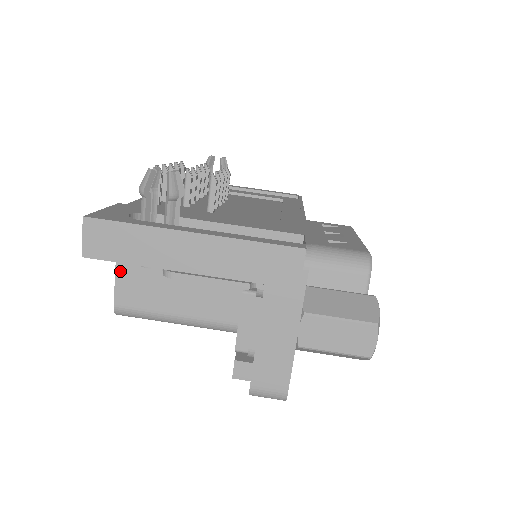
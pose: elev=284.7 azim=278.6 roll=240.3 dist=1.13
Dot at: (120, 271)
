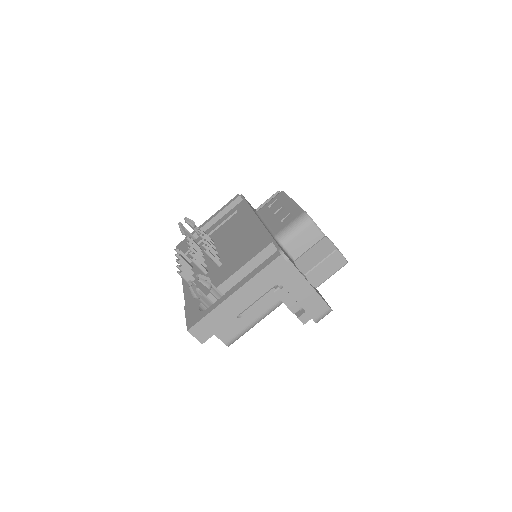
Dot at: occluded
